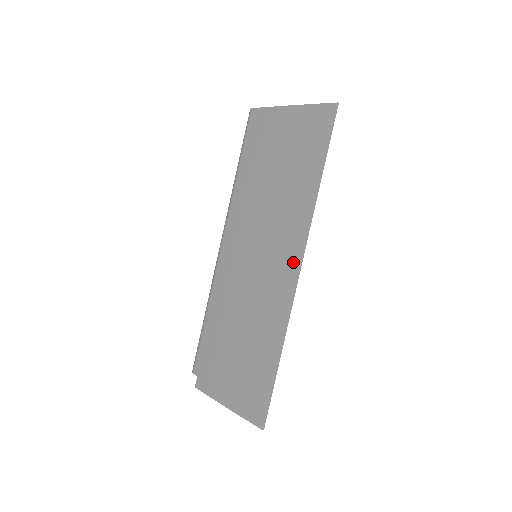
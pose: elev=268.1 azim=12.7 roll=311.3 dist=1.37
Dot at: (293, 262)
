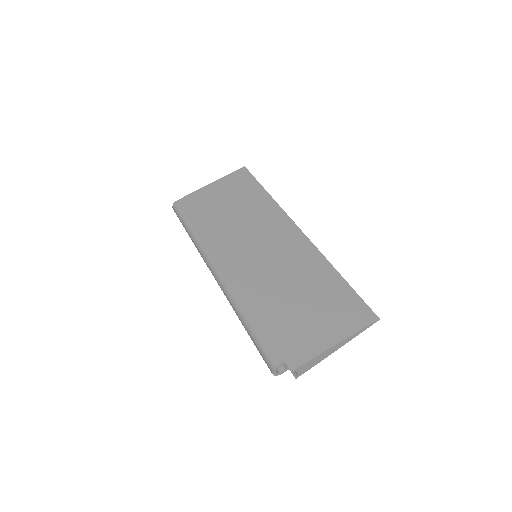
Dot at: (292, 230)
